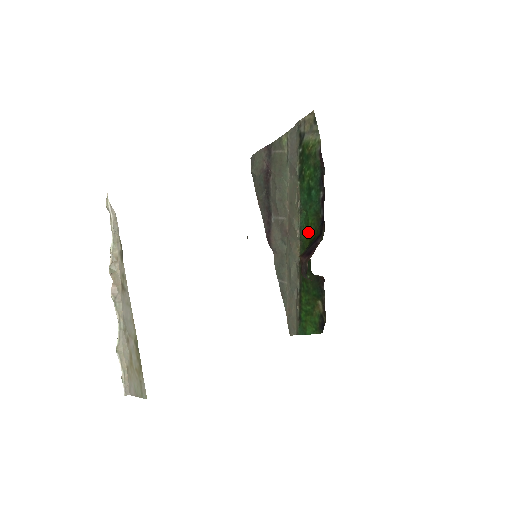
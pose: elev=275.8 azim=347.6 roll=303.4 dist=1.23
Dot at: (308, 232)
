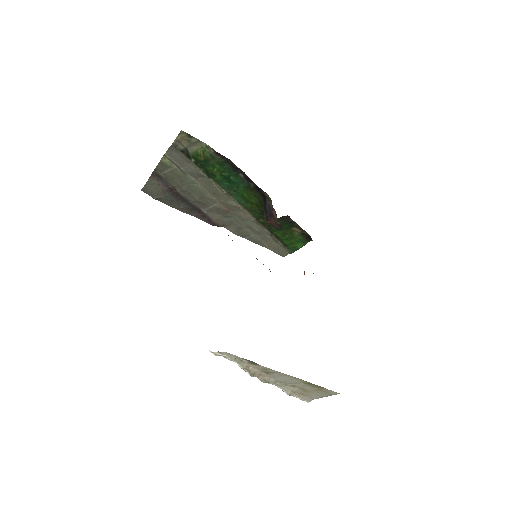
Dot at: (249, 201)
